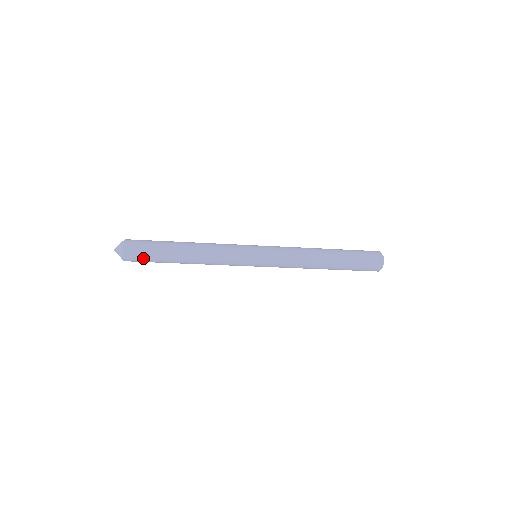
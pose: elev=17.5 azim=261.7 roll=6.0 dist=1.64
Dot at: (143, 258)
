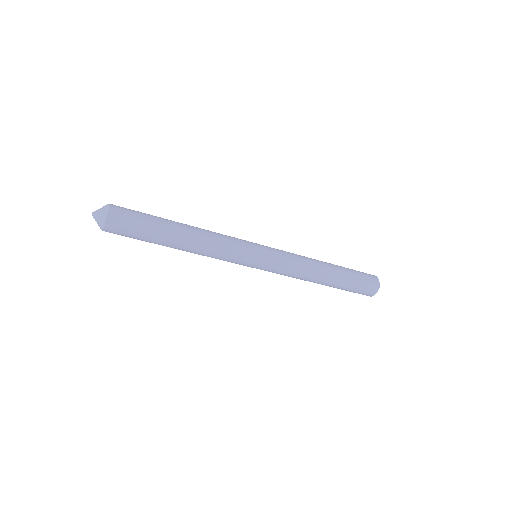
Dot at: (129, 233)
